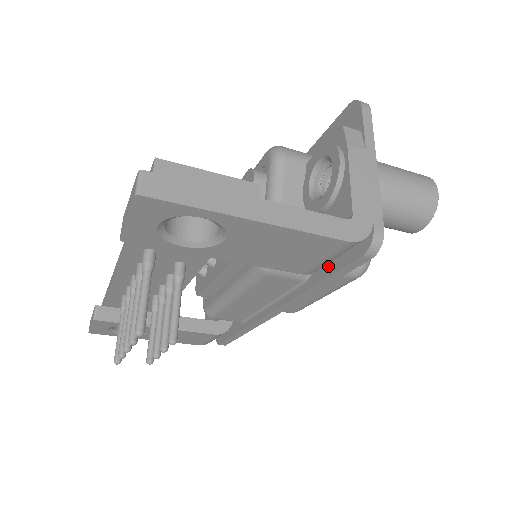
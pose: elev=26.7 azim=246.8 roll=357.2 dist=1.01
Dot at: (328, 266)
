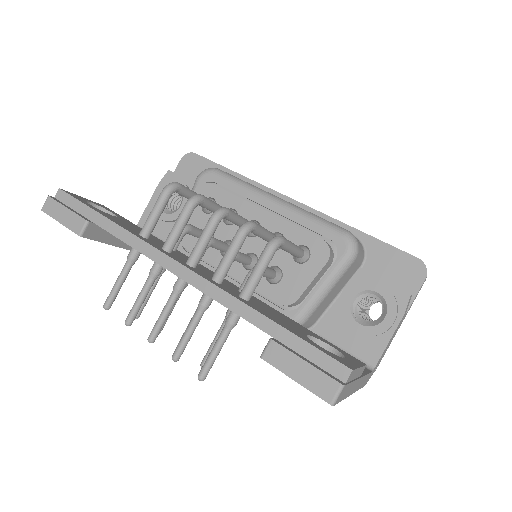
Dot at: occluded
